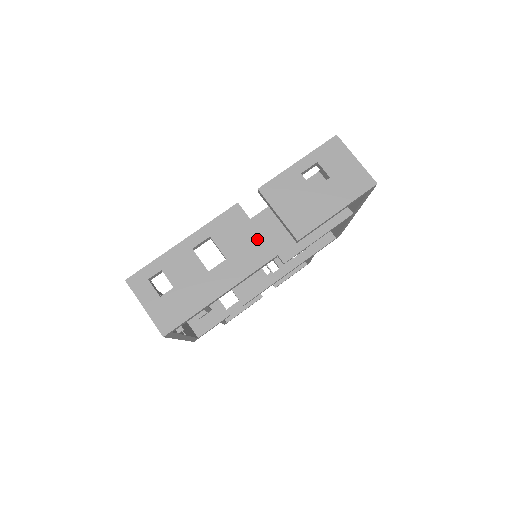
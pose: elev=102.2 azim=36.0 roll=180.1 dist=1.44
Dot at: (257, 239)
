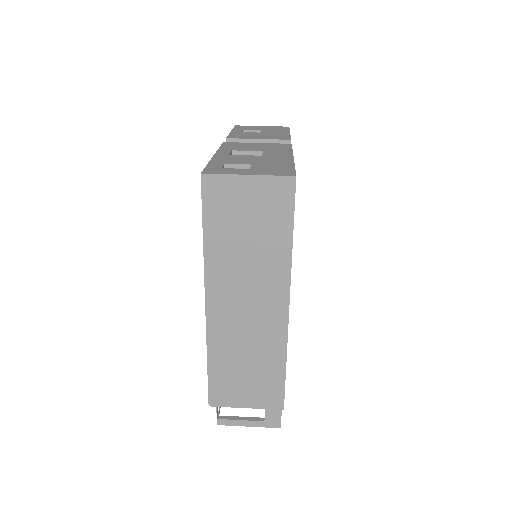
Dot at: (266, 144)
